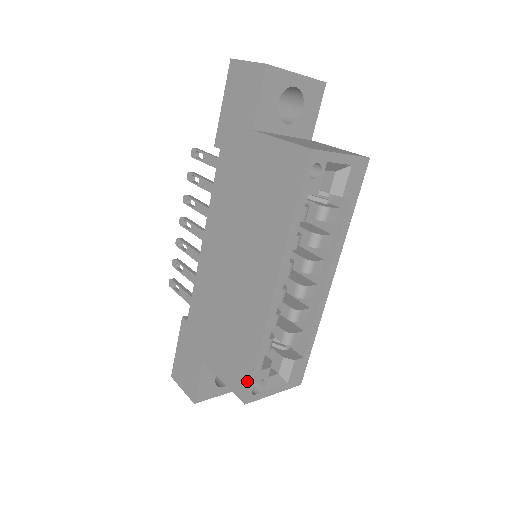
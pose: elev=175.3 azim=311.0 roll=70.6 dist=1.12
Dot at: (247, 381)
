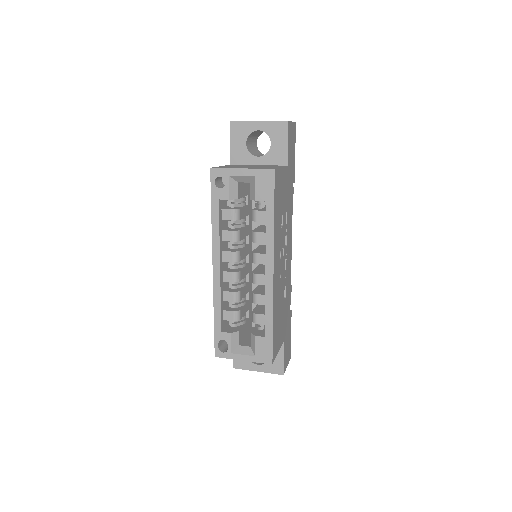
Dot at: (215, 338)
